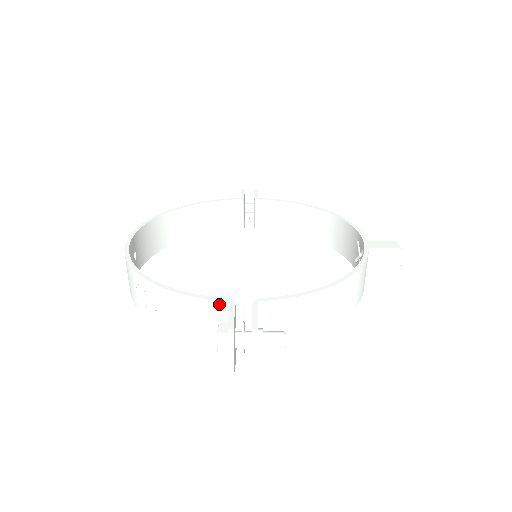
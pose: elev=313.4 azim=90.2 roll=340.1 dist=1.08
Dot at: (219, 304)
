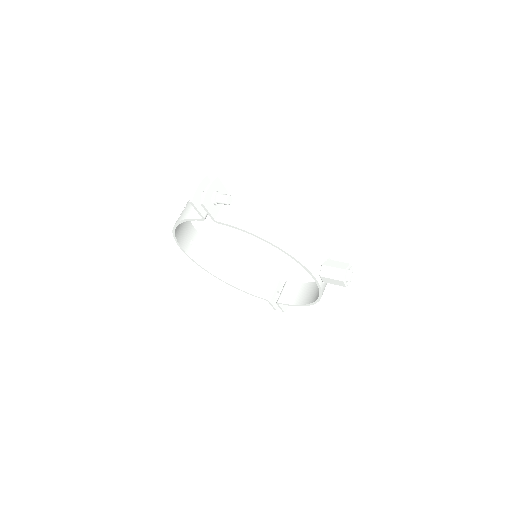
Dot at: occluded
